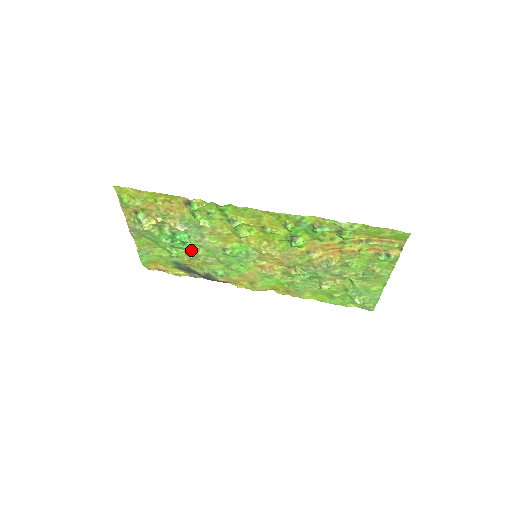
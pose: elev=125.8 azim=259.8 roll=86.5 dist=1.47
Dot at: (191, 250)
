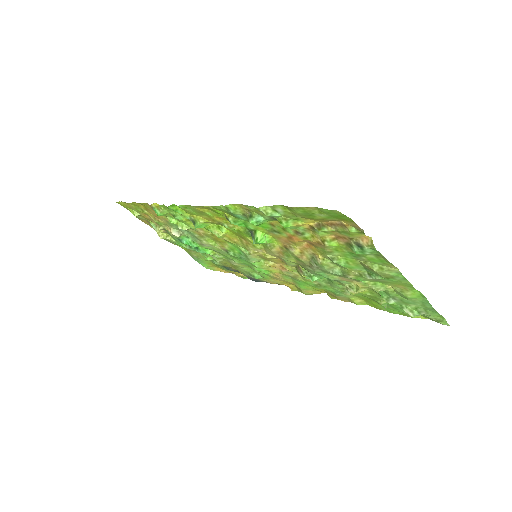
Dot at: (209, 254)
